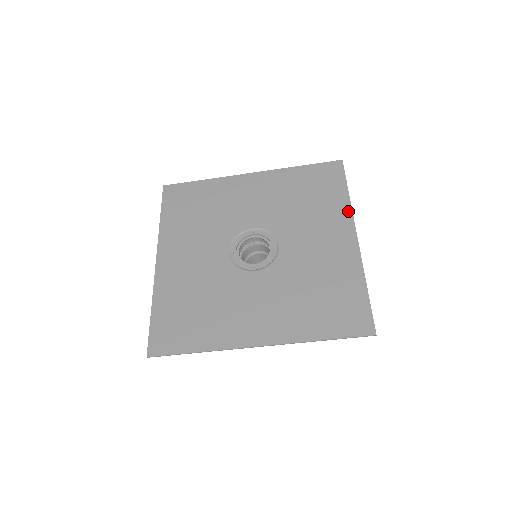
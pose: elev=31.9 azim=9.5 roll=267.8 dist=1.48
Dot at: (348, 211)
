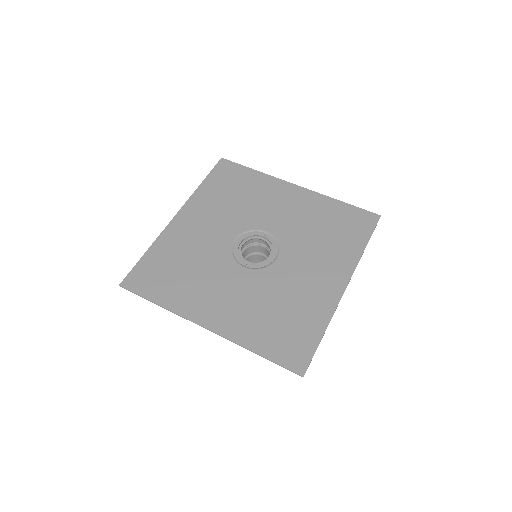
Dot at: (271, 178)
